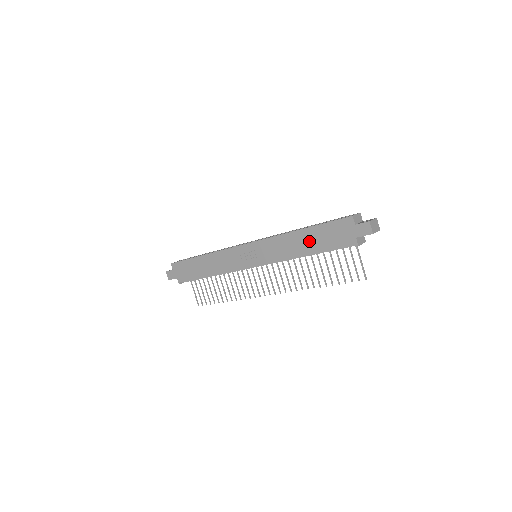
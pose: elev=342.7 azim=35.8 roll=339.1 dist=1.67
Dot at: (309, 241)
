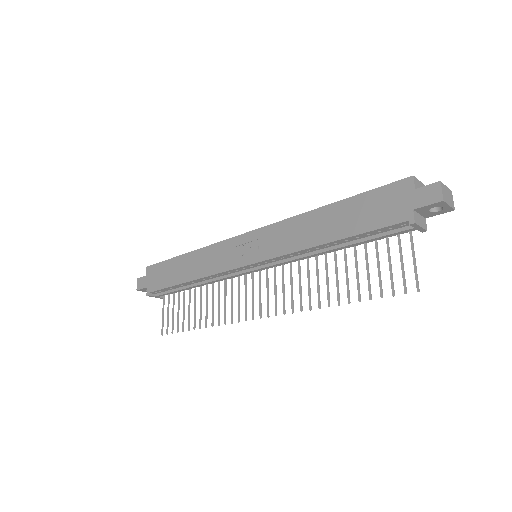
Dot at: (337, 221)
